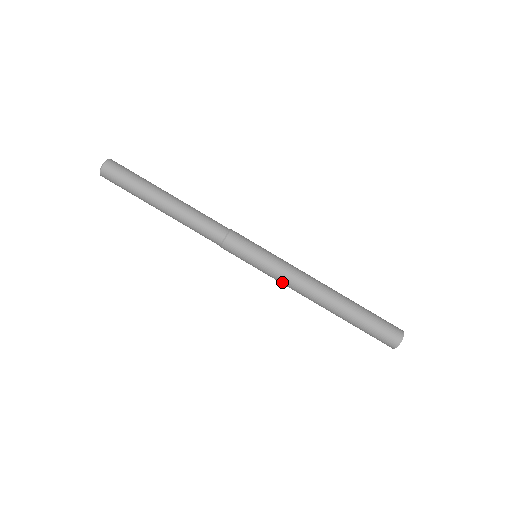
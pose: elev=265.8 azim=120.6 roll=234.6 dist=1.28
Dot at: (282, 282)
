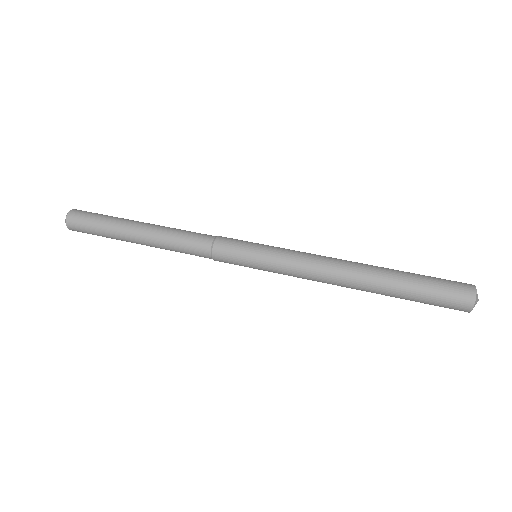
Dot at: (295, 276)
